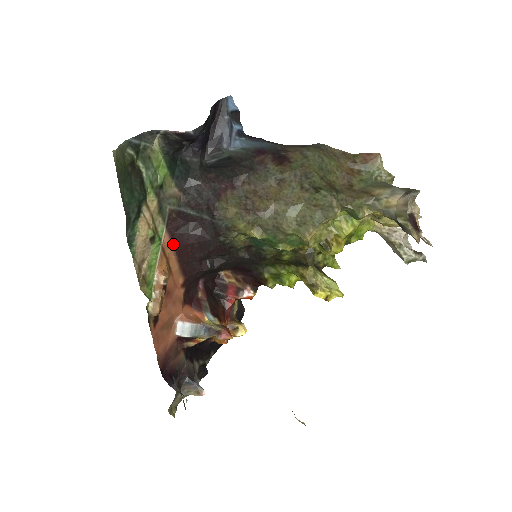
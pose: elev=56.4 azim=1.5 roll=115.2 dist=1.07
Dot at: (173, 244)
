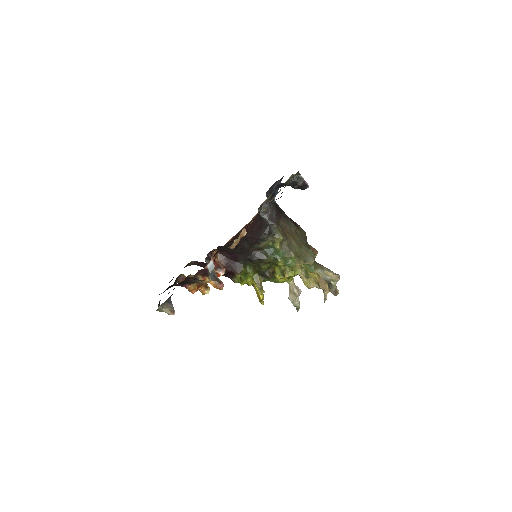
Dot at: occluded
